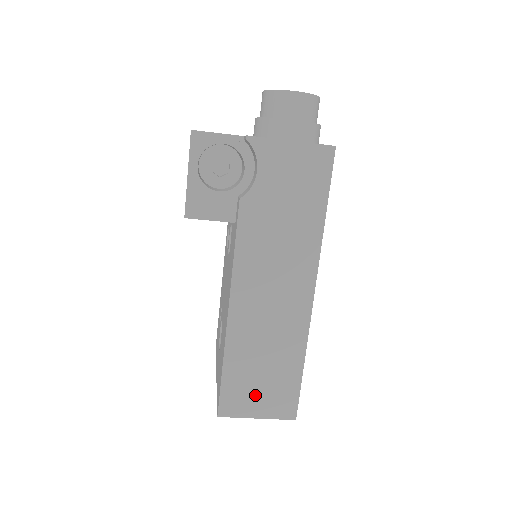
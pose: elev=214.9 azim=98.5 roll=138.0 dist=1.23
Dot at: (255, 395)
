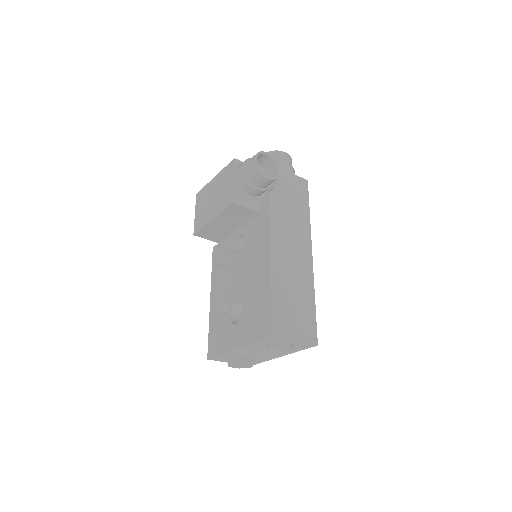
Dot at: (292, 321)
